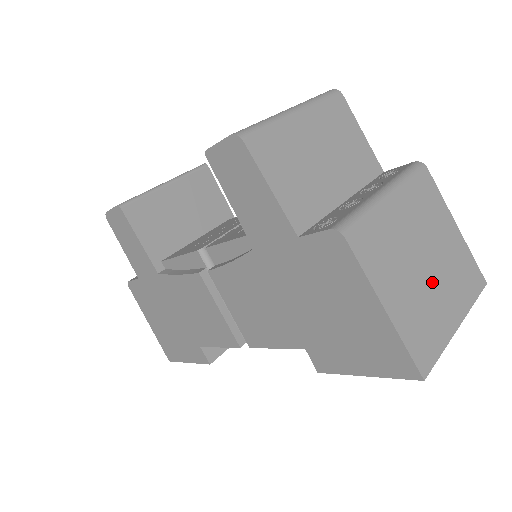
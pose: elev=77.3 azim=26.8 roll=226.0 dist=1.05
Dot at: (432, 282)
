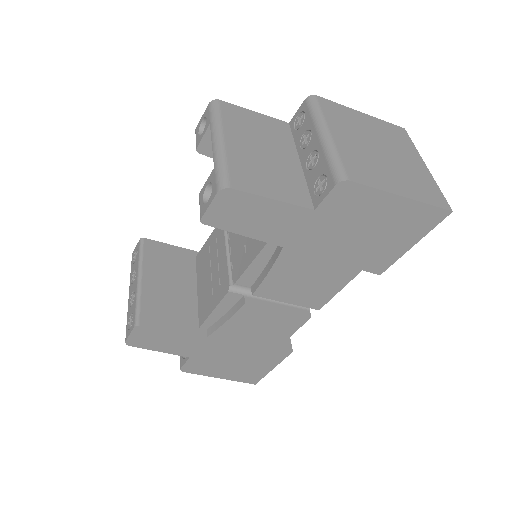
Dot at: (394, 157)
